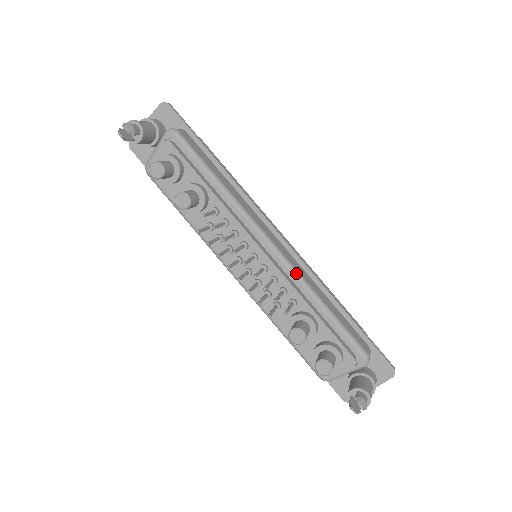
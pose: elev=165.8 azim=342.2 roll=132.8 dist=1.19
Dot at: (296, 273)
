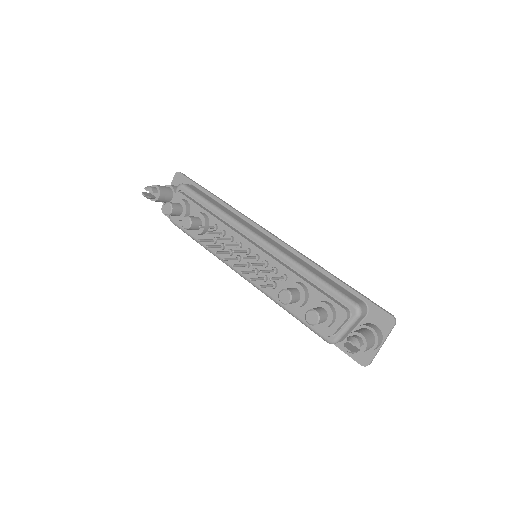
Dot at: (282, 254)
